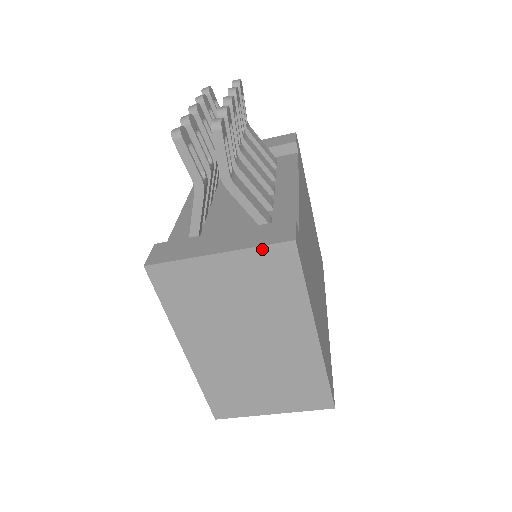
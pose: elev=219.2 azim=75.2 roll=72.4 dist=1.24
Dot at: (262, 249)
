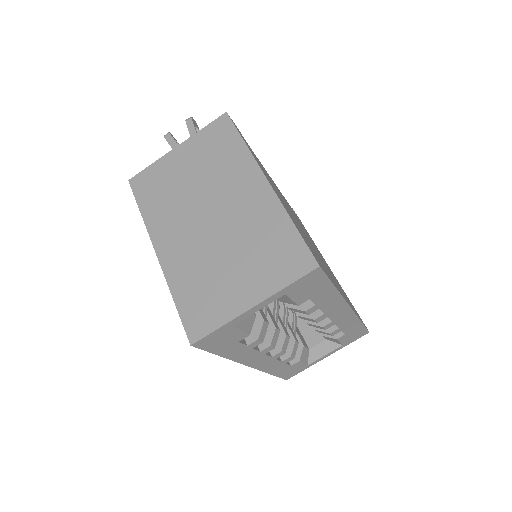
Dot at: (206, 129)
